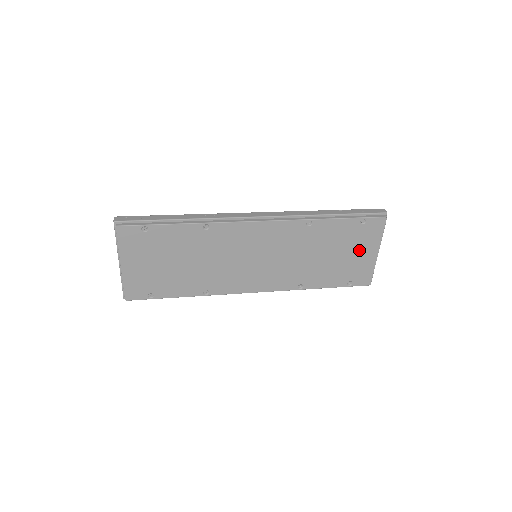
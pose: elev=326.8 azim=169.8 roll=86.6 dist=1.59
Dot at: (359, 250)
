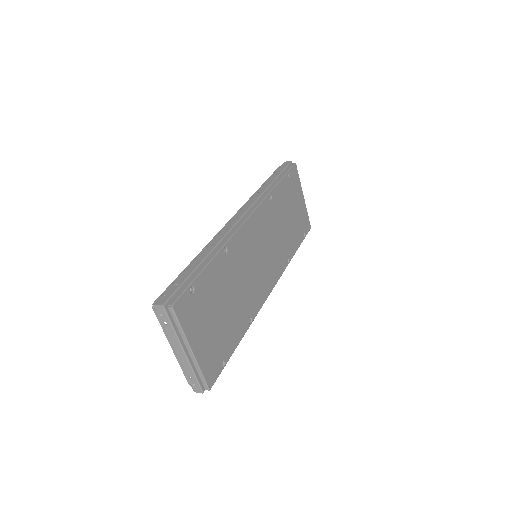
Dot at: (296, 202)
